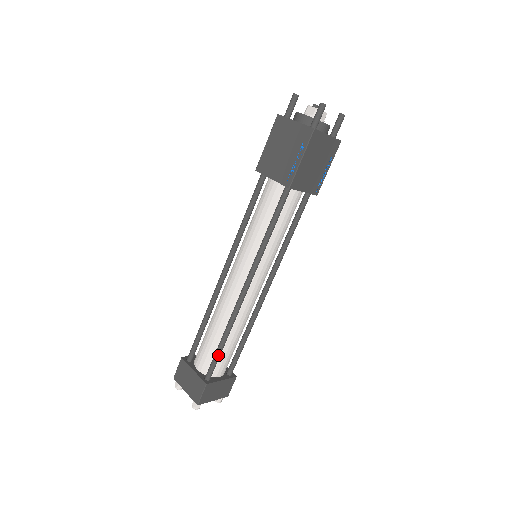
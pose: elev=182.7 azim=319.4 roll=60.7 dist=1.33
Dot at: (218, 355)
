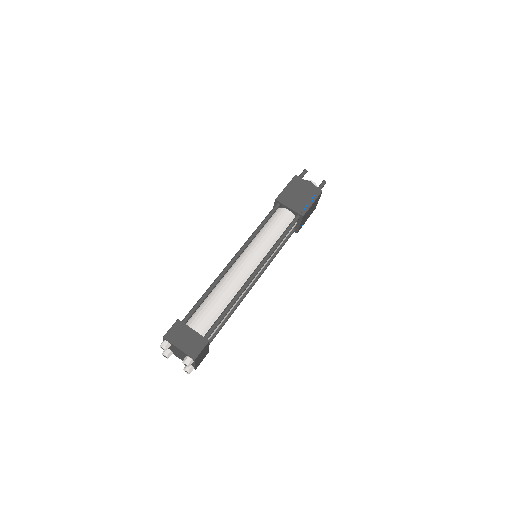
Dot at: (222, 319)
